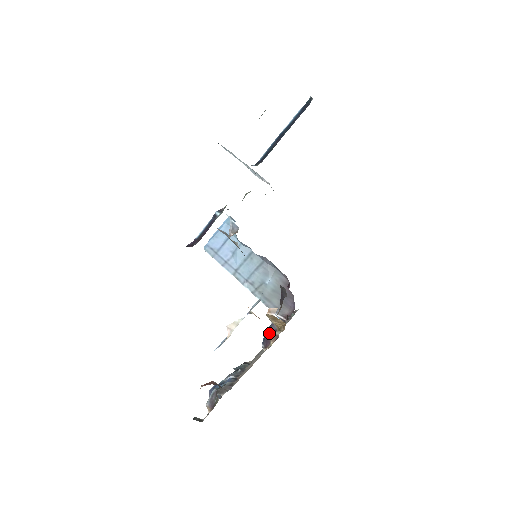
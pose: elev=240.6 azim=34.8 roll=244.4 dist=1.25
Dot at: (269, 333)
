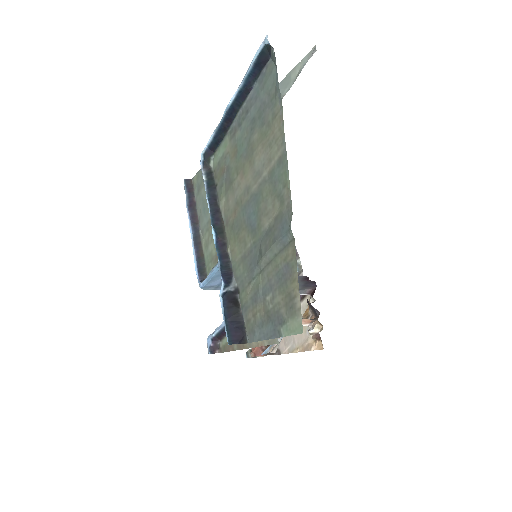
Dot at: occluded
